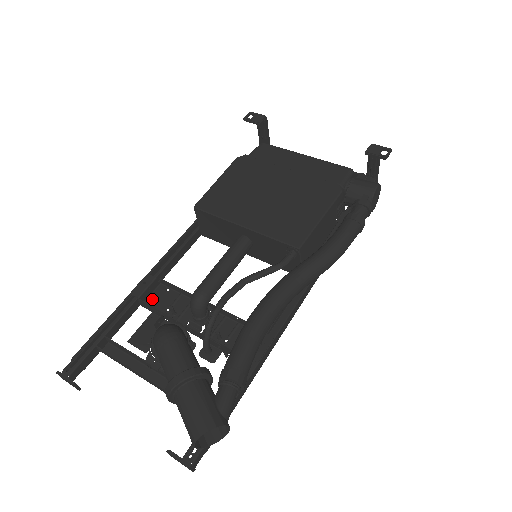
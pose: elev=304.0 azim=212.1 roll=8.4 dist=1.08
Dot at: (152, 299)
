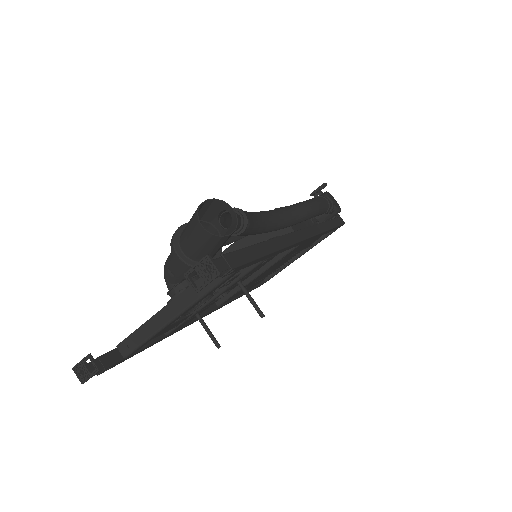
Dot at: (176, 329)
